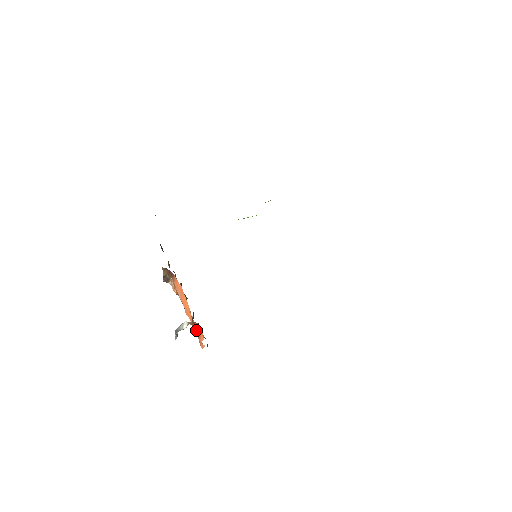
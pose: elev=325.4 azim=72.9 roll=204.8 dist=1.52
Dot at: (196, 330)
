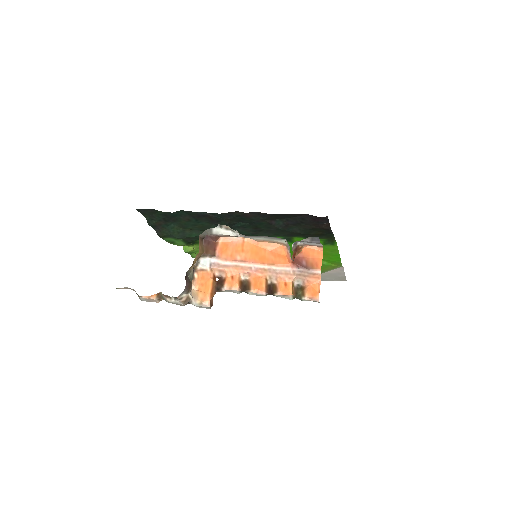
Dot at: (302, 264)
